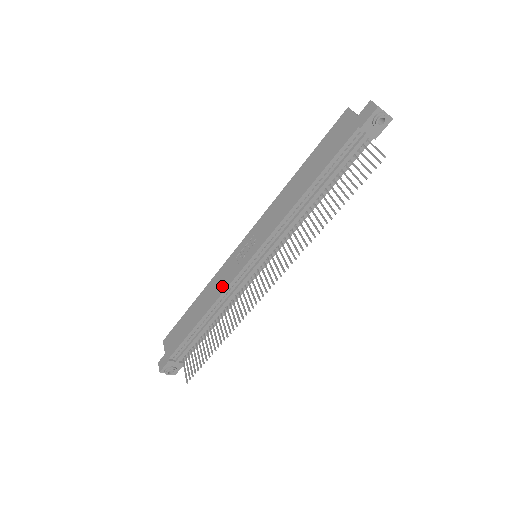
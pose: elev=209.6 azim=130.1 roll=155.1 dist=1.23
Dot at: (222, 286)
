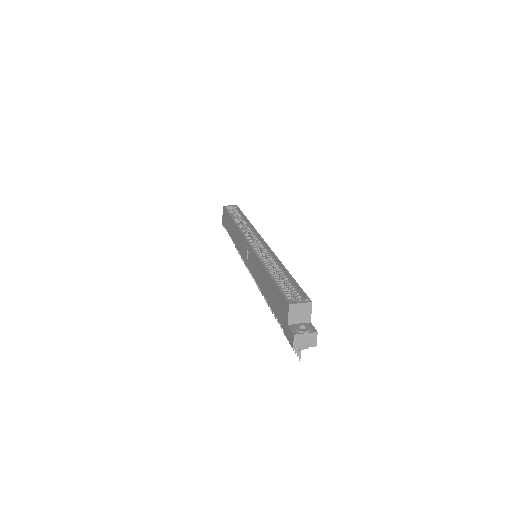
Dot at: (238, 246)
